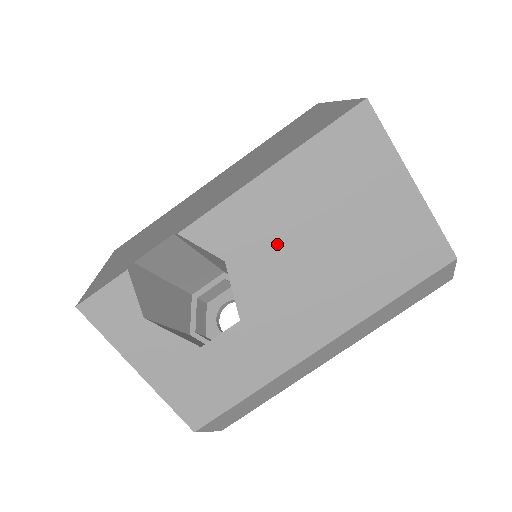
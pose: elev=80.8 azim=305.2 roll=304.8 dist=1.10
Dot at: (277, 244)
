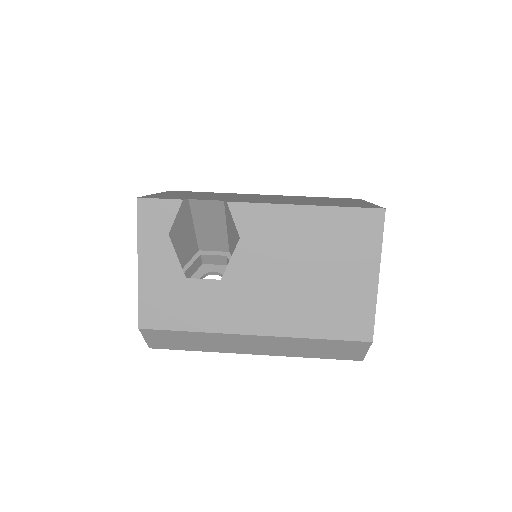
Dot at: (277, 251)
